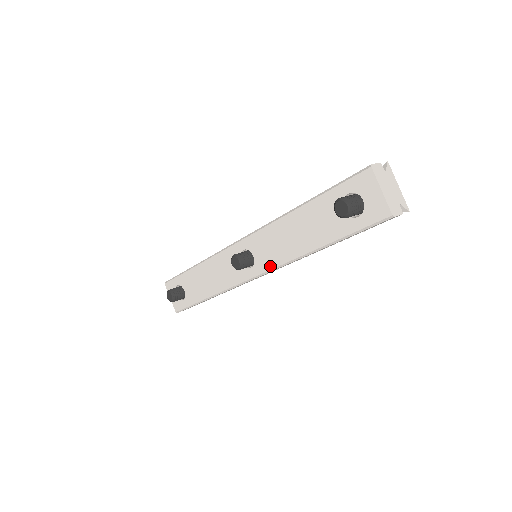
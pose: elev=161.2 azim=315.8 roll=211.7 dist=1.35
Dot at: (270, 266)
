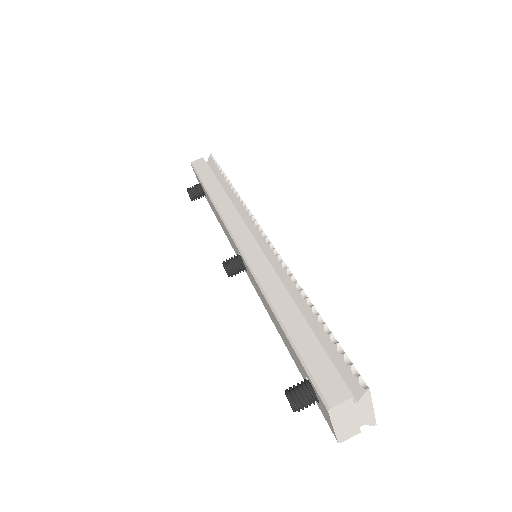
Dot at: (258, 294)
